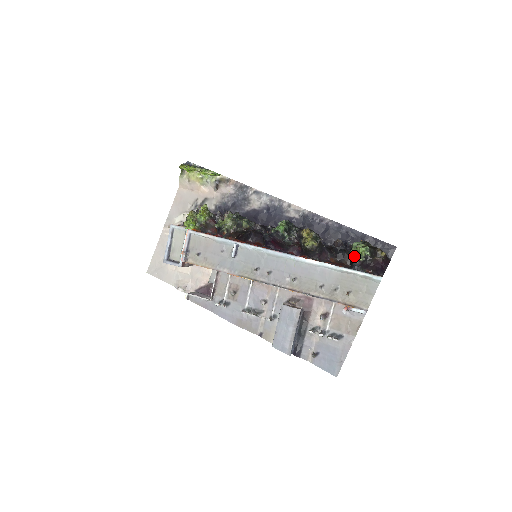
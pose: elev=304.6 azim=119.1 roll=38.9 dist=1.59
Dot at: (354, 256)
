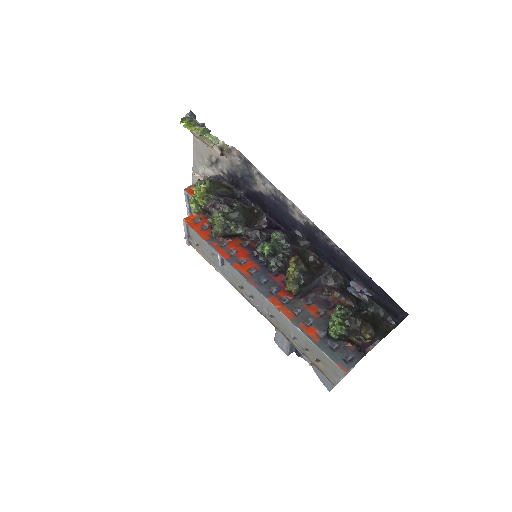
Dot at: (330, 326)
